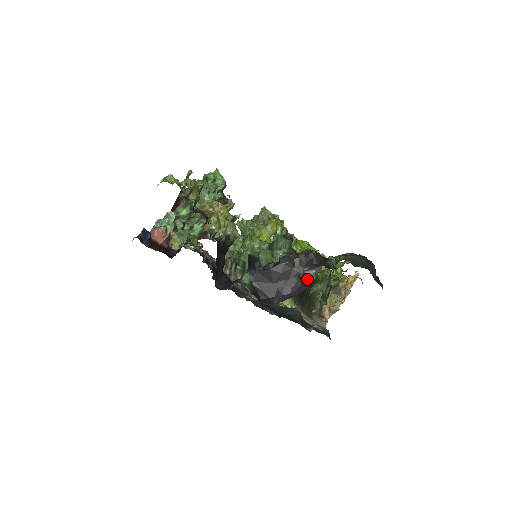
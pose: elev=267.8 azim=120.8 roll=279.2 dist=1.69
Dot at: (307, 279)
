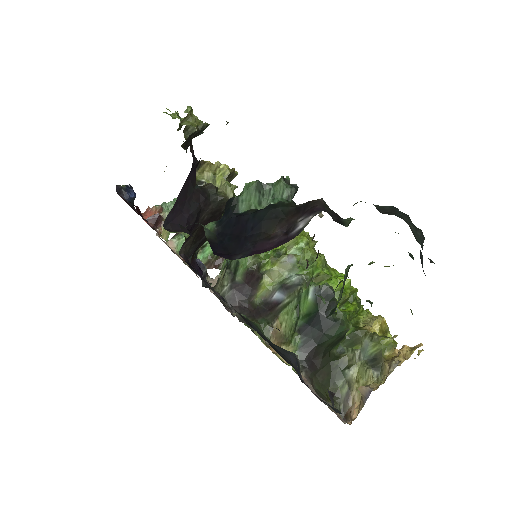
Dot at: (297, 230)
